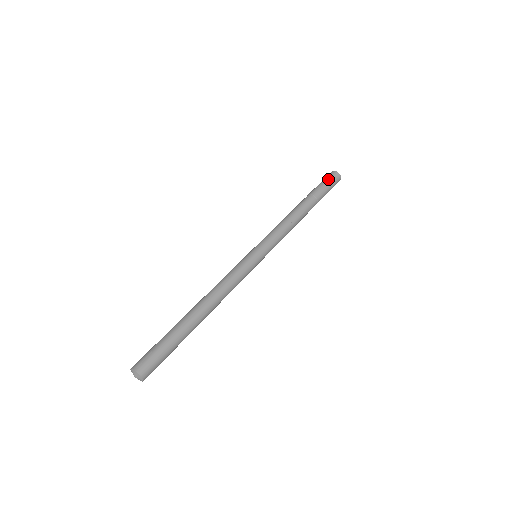
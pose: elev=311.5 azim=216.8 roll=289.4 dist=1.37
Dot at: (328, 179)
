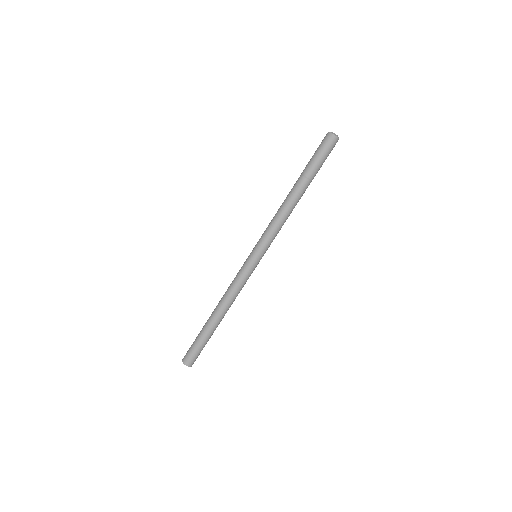
Dot at: (321, 148)
